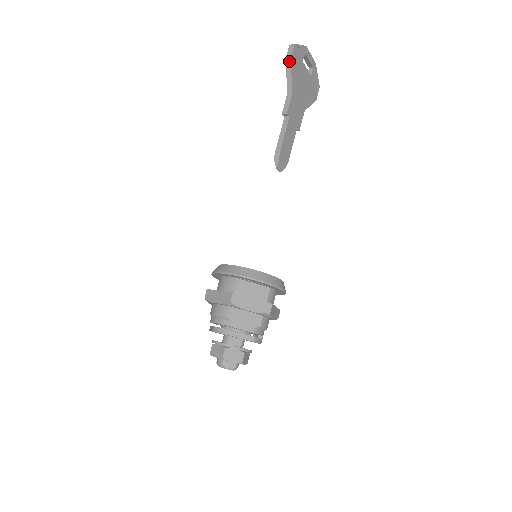
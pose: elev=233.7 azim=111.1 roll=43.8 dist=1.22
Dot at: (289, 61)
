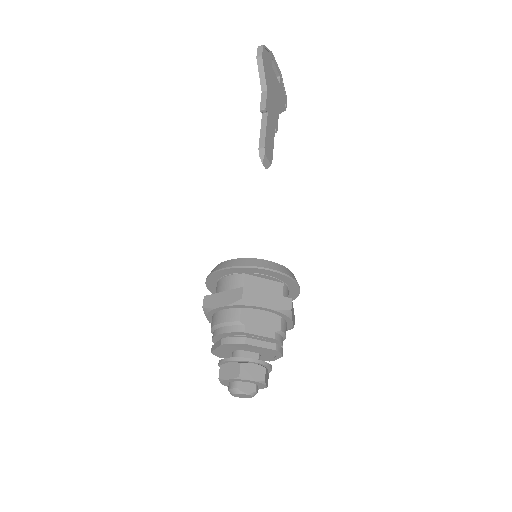
Dot at: (260, 59)
